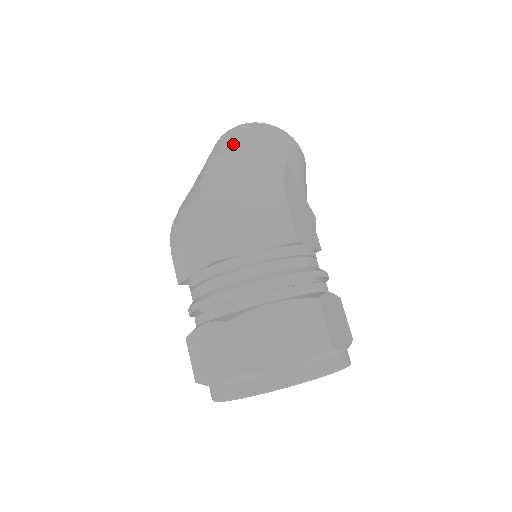
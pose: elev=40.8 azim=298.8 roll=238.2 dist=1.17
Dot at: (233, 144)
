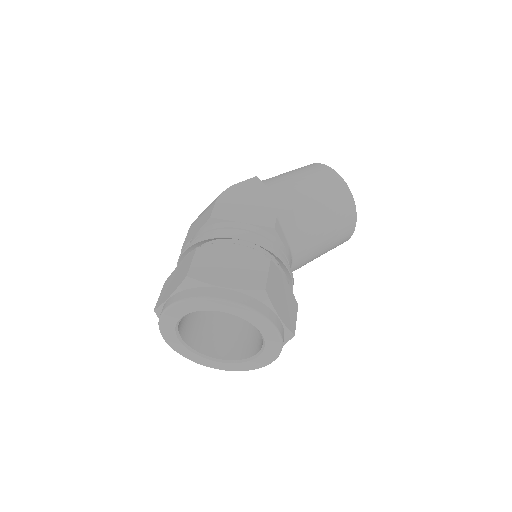
Dot at: occluded
